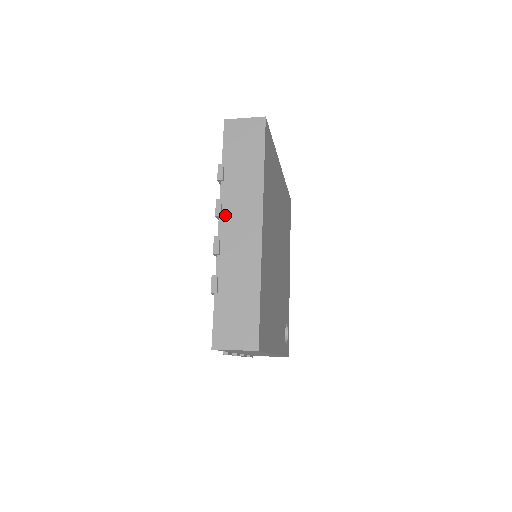
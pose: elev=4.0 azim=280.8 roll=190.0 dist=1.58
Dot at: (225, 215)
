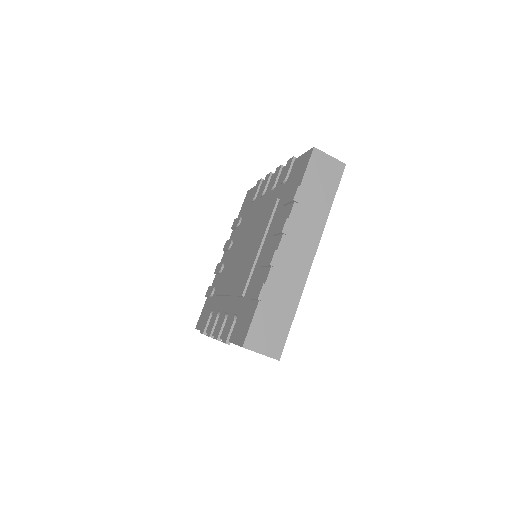
Dot at: occluded
